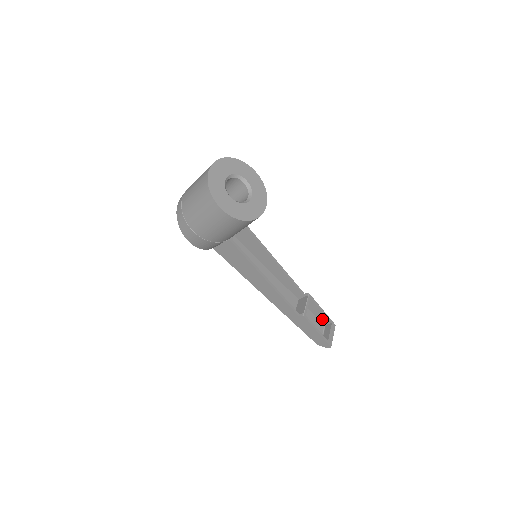
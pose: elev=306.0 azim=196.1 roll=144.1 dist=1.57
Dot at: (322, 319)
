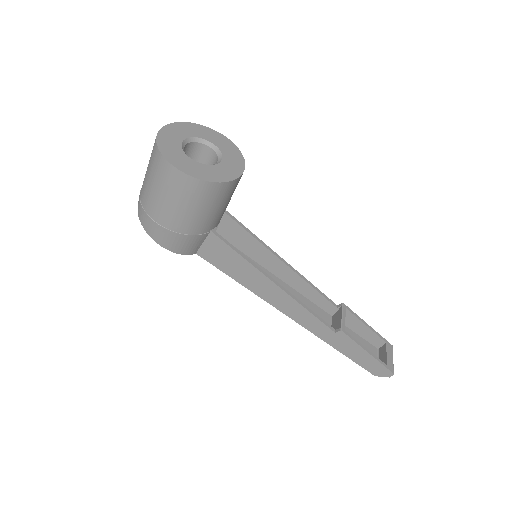
Dot at: (372, 340)
